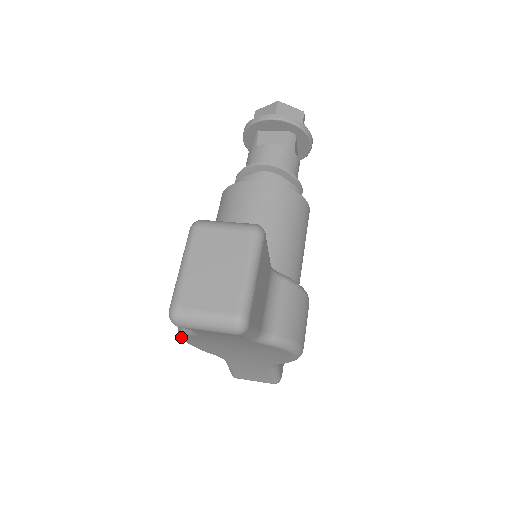
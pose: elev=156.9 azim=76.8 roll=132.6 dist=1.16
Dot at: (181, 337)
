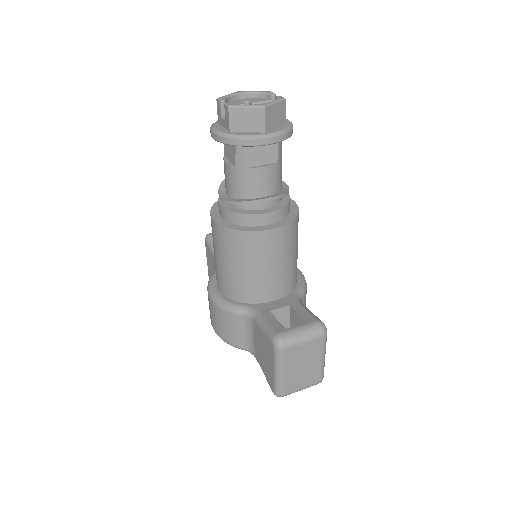
Dot at: occluded
